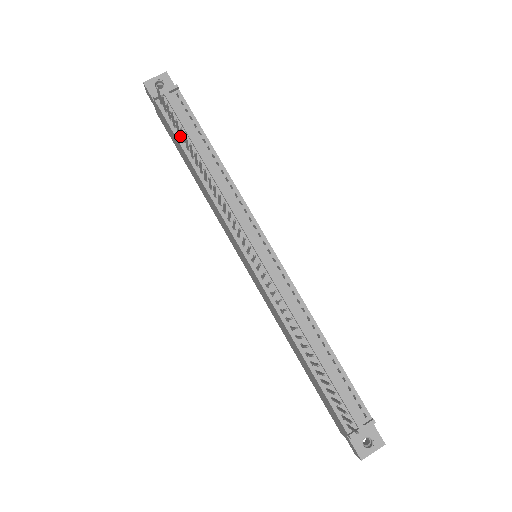
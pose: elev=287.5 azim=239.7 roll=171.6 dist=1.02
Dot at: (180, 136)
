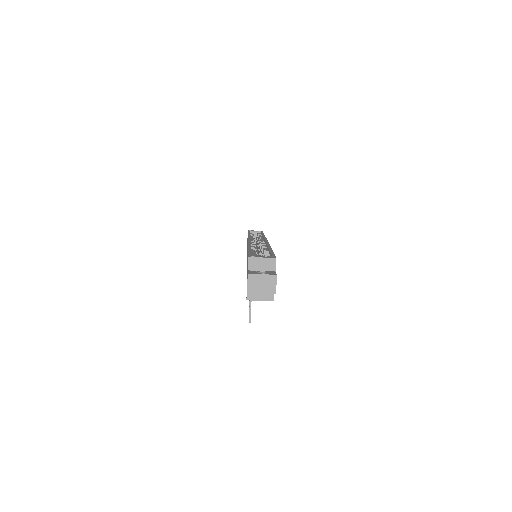
Dot at: occluded
